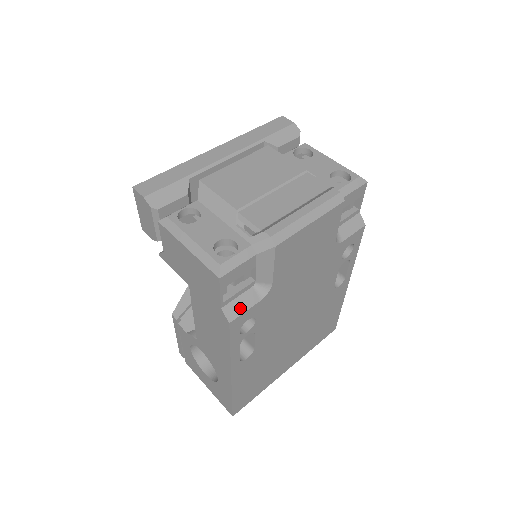
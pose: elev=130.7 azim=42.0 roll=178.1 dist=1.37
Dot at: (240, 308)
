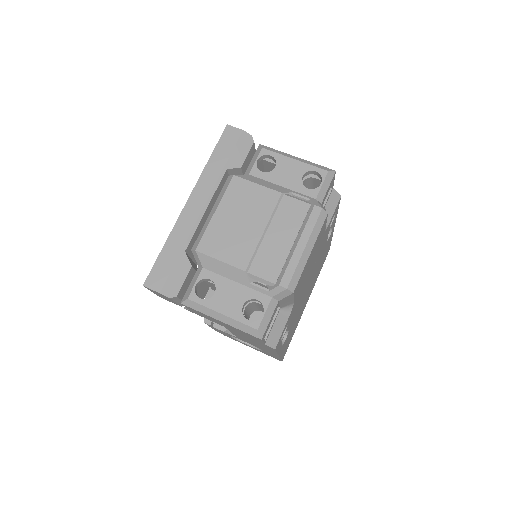
Dot at: (277, 333)
